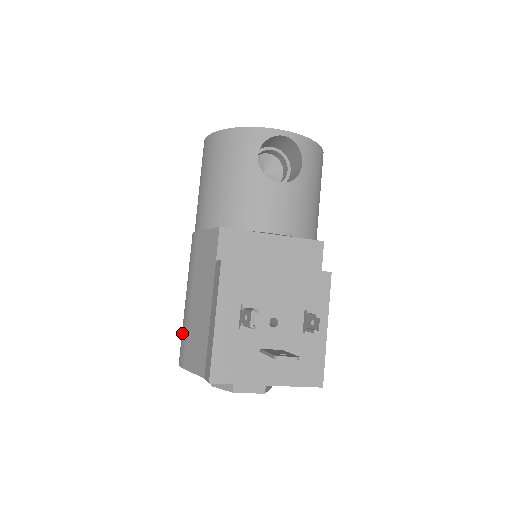
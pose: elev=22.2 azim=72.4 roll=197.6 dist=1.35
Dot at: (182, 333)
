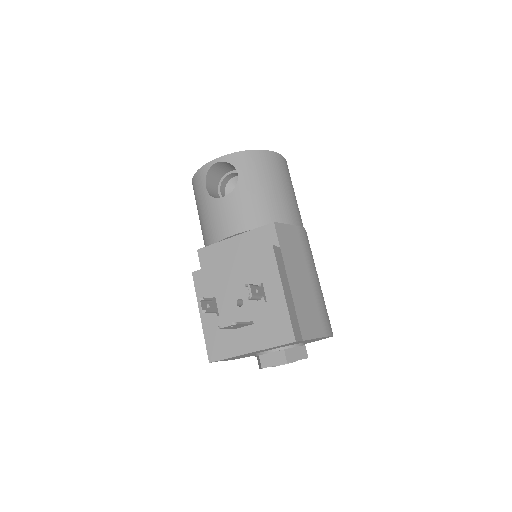
Dot at: occluded
